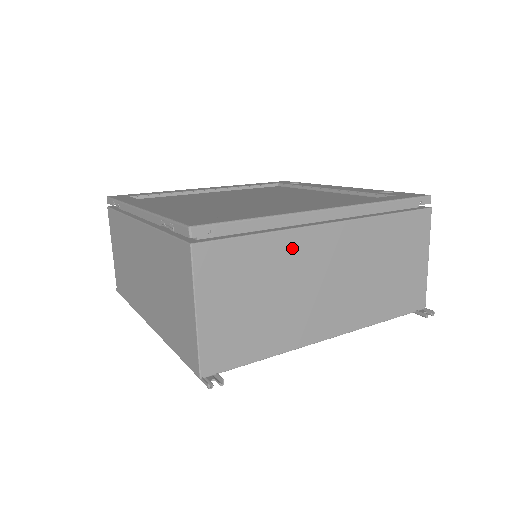
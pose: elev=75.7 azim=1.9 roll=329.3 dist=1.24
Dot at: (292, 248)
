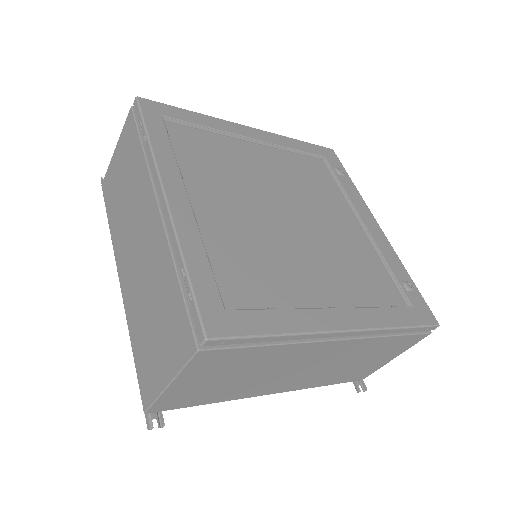
Dot at: (290, 353)
